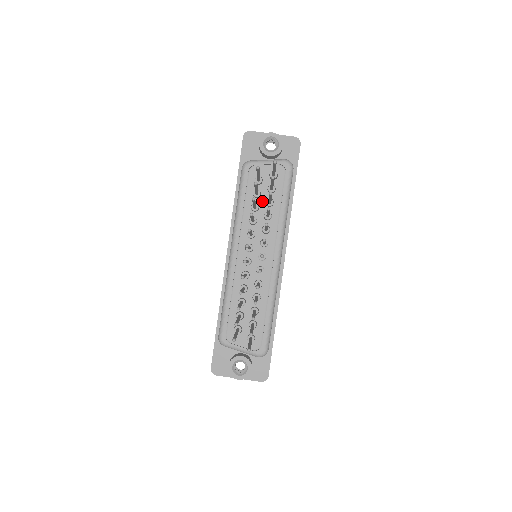
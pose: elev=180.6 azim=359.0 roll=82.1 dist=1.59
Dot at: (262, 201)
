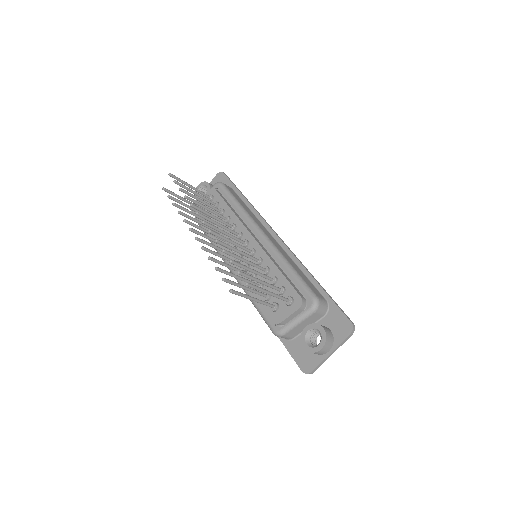
Dot at: occluded
